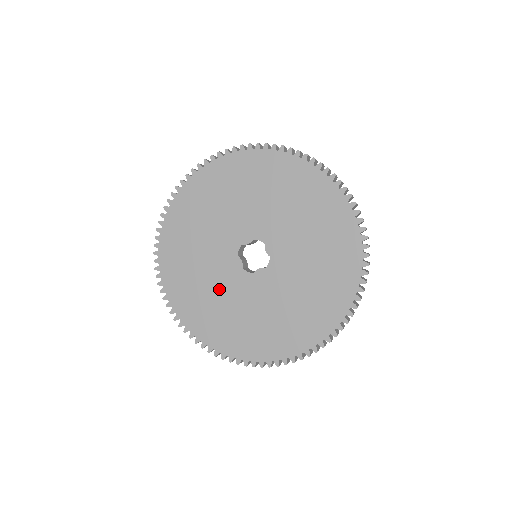
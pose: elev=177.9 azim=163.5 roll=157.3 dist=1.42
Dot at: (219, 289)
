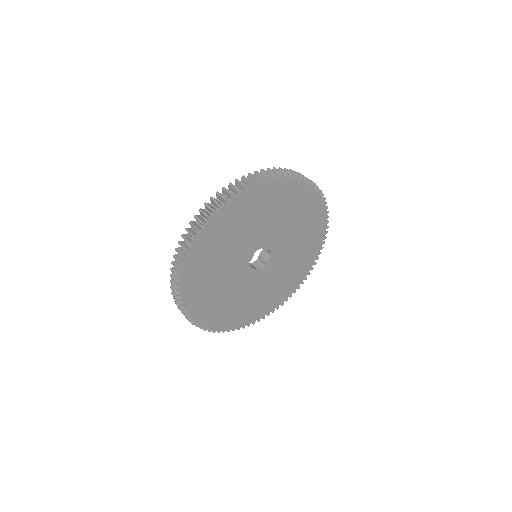
Dot at: (226, 267)
